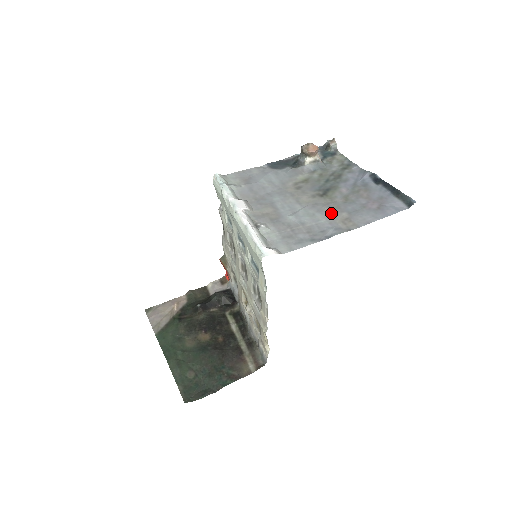
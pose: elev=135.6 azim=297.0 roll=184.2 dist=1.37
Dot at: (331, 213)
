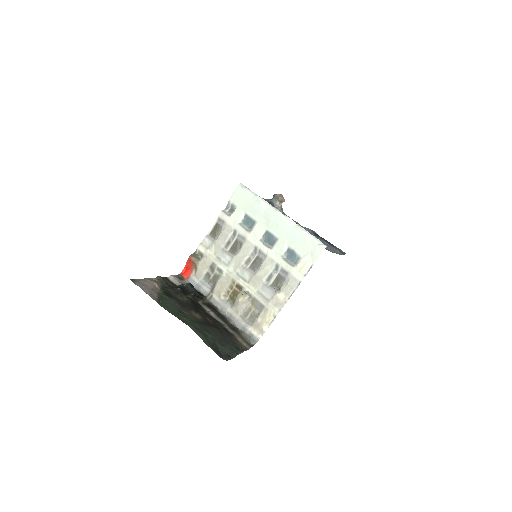
Dot at: occluded
